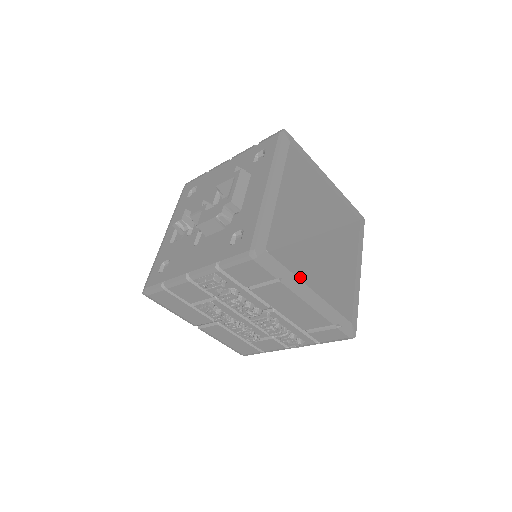
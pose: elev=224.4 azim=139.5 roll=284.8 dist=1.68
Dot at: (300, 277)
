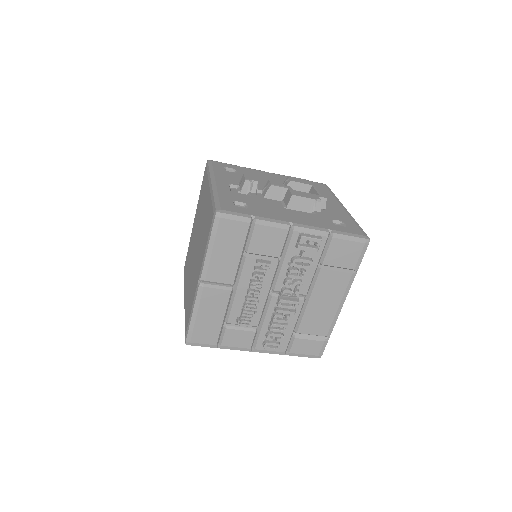
Dot at: occluded
